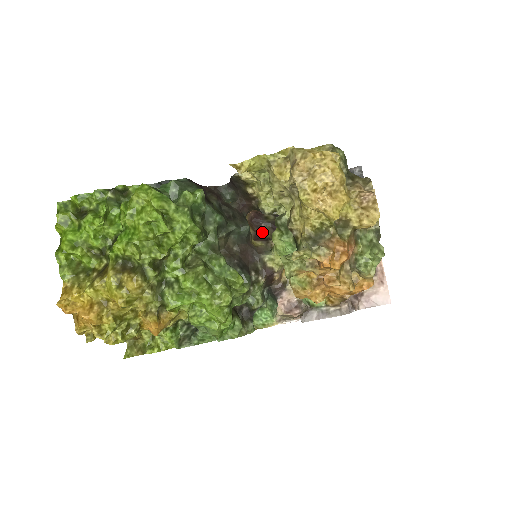
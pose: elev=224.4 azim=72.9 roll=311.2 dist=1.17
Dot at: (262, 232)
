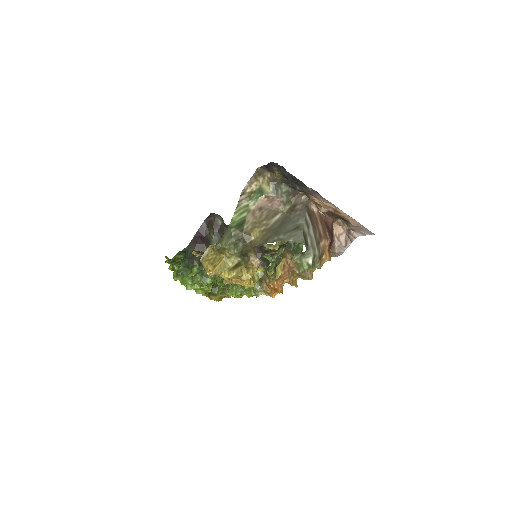
Dot at: occluded
